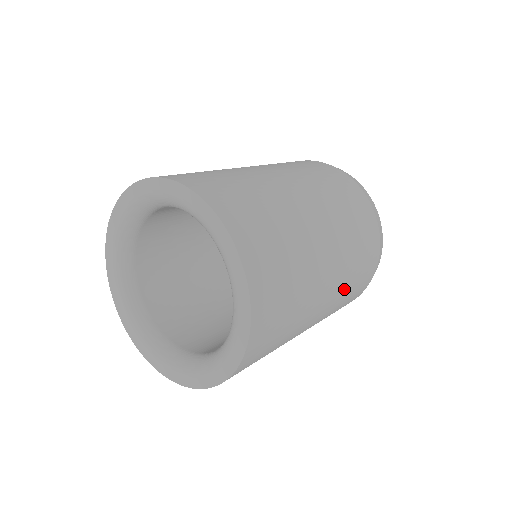
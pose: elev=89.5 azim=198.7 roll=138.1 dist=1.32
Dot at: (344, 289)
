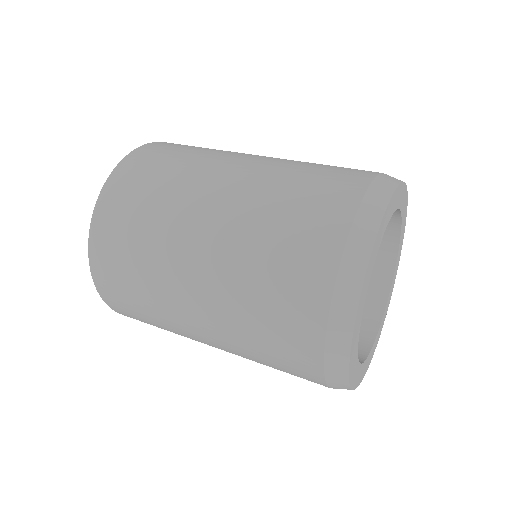
Dot at: (249, 234)
